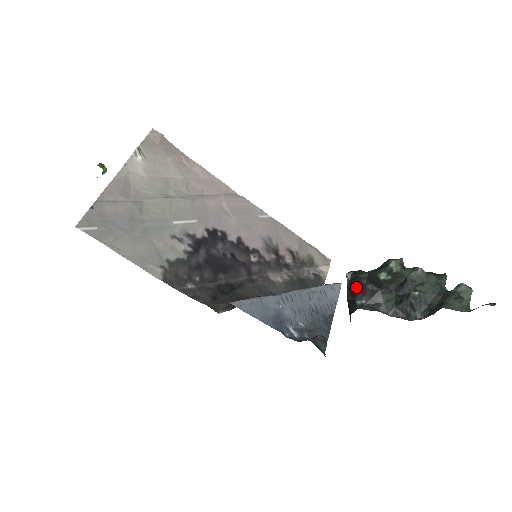
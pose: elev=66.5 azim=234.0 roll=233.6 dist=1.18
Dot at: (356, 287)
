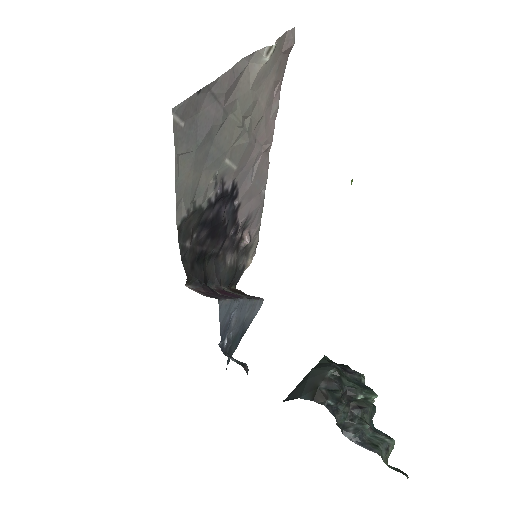
Dot at: (341, 394)
